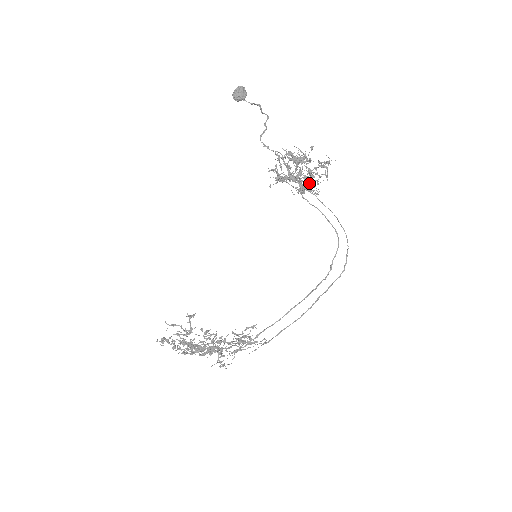
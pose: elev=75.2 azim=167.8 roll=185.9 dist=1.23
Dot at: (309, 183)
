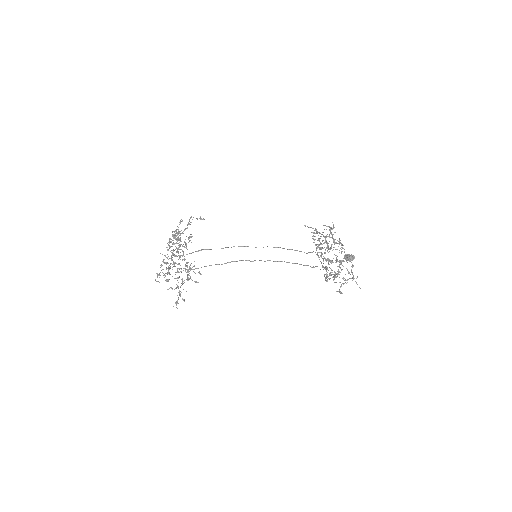
Dot at: (327, 258)
